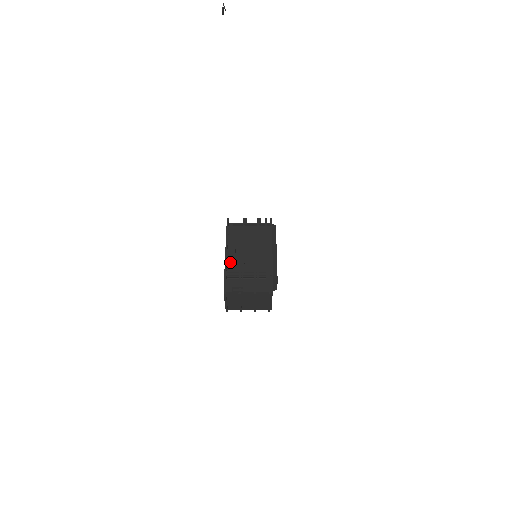
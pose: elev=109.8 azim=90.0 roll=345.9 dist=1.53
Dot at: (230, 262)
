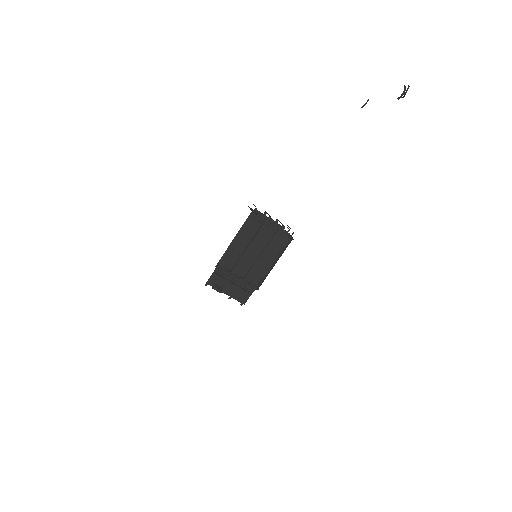
Dot at: (229, 255)
